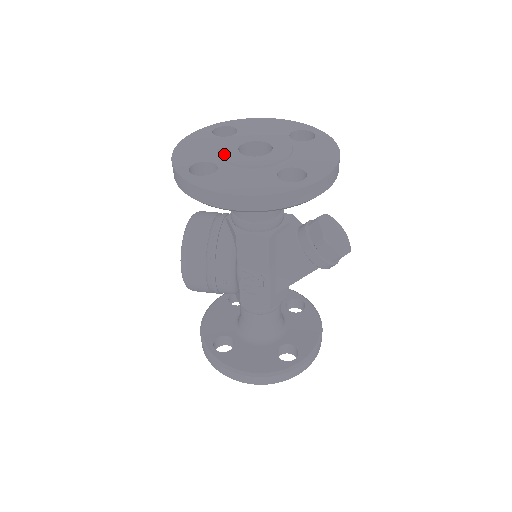
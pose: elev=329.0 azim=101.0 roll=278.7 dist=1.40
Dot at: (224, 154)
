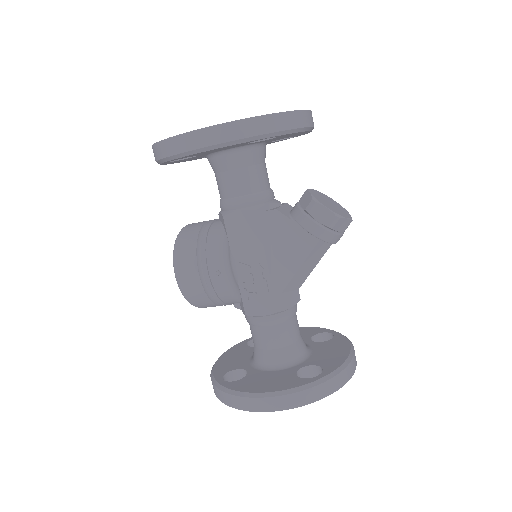
Dot at: occluded
